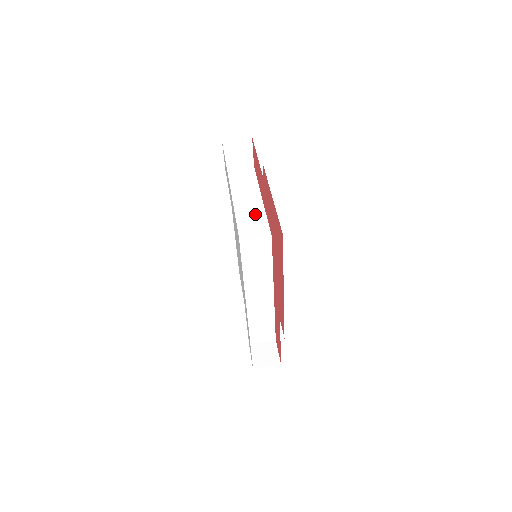
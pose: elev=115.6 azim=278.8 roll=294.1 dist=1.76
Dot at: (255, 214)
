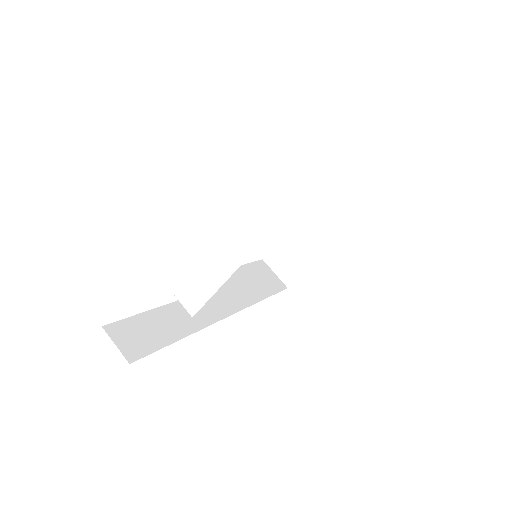
Dot at: (211, 274)
